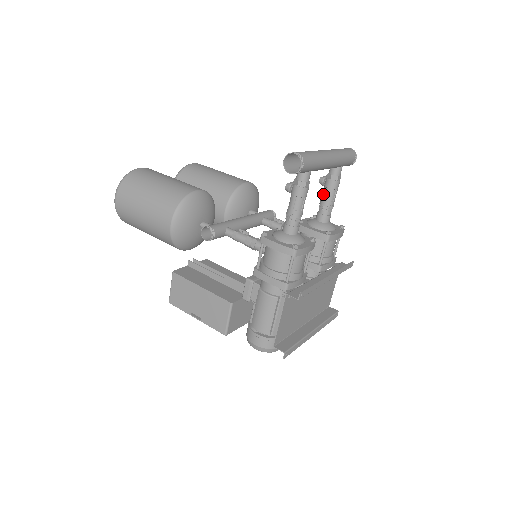
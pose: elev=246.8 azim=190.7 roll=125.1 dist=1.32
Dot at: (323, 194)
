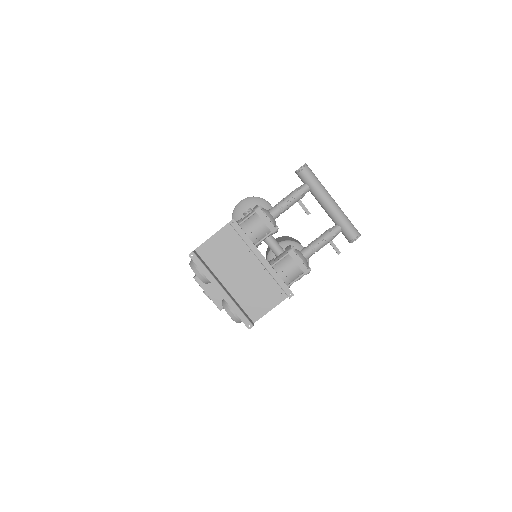
Dot at: (317, 238)
